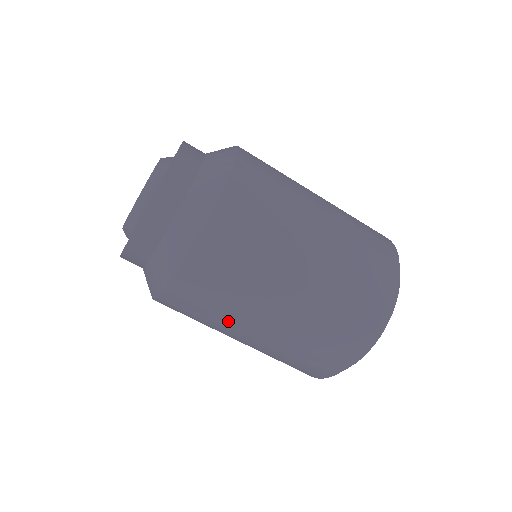
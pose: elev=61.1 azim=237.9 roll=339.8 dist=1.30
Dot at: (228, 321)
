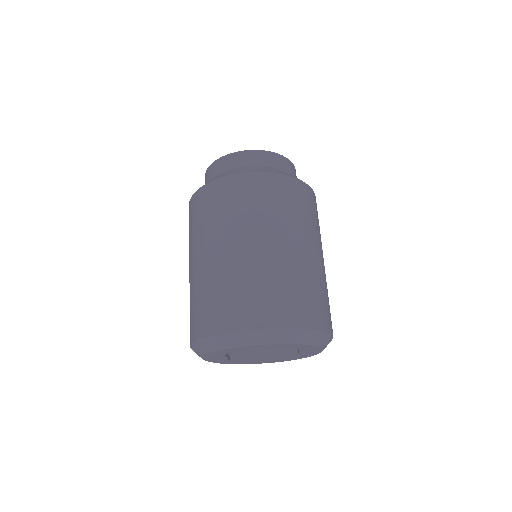
Dot at: (211, 230)
